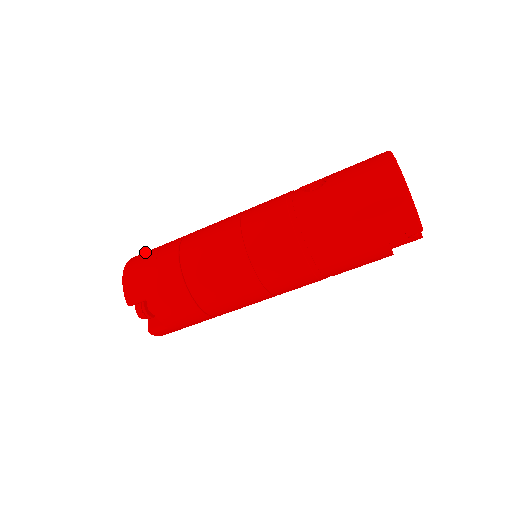
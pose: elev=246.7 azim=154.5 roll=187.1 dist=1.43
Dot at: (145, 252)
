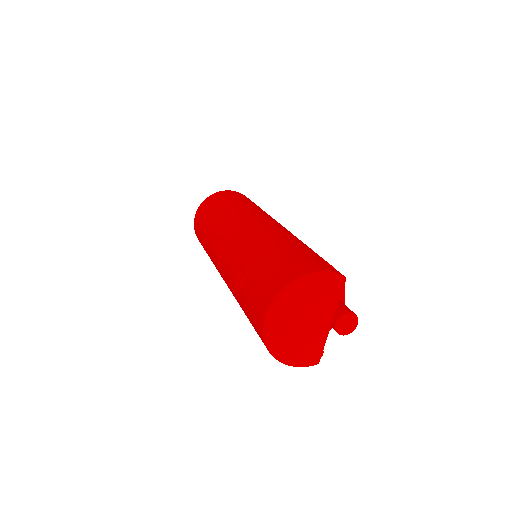
Dot at: (198, 216)
